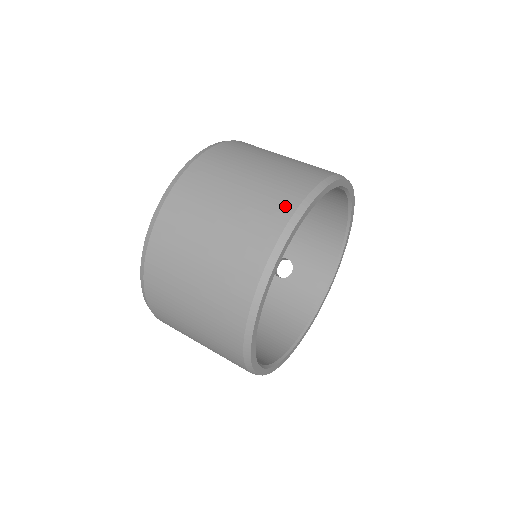
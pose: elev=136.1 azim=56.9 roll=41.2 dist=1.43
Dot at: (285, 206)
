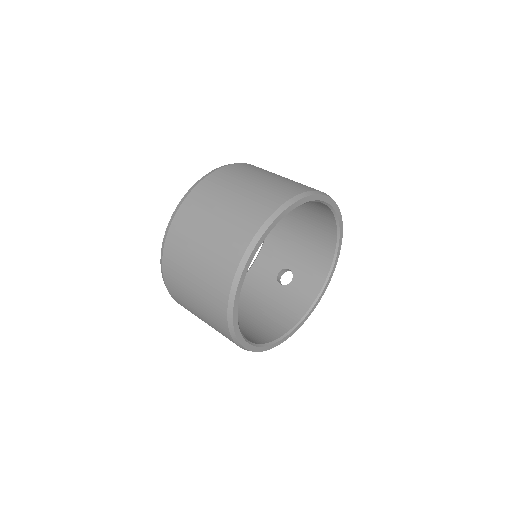
Dot at: (270, 206)
